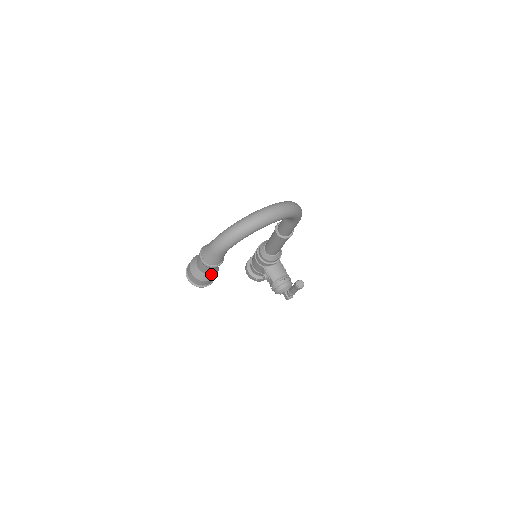
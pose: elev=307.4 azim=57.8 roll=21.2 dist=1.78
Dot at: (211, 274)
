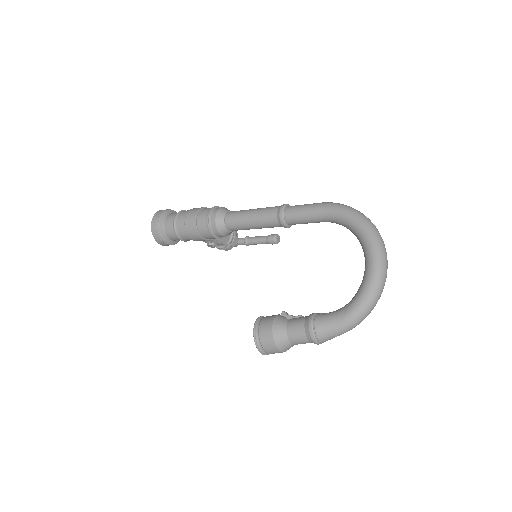
Dot at: occluded
